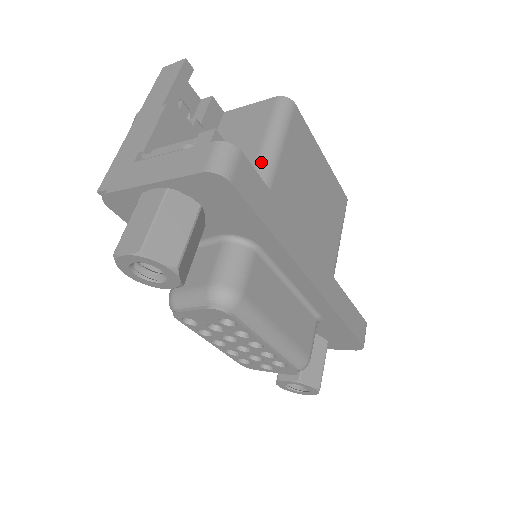
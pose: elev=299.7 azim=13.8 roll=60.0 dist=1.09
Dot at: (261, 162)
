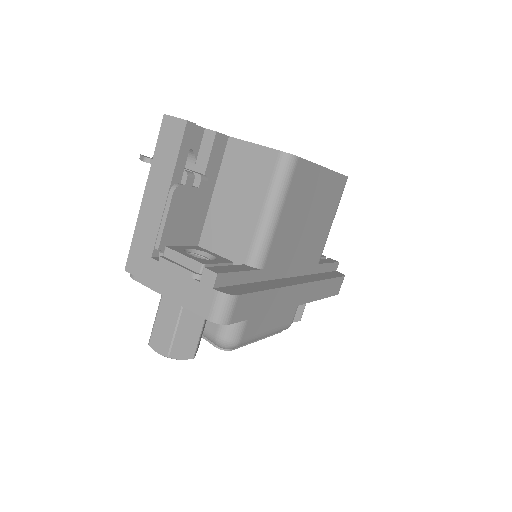
Dot at: (259, 237)
